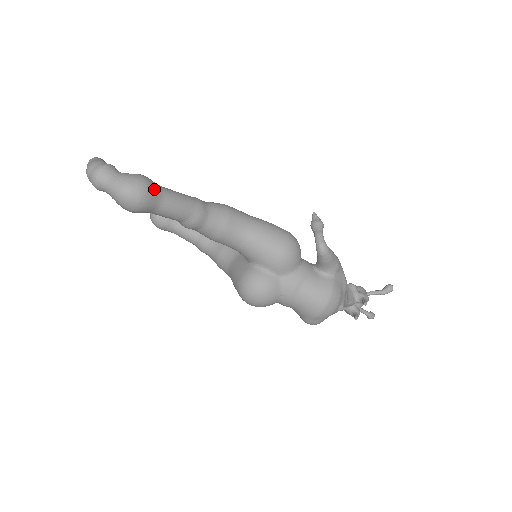
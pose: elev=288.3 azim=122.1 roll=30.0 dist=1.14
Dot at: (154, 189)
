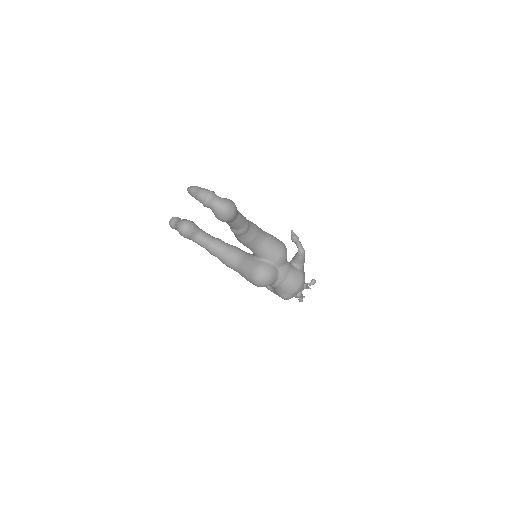
Dot at: occluded
